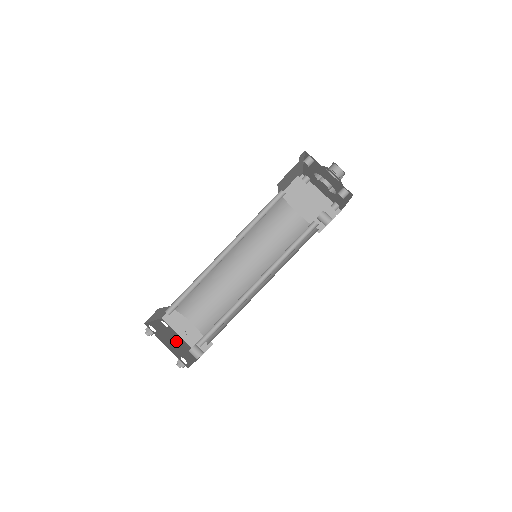
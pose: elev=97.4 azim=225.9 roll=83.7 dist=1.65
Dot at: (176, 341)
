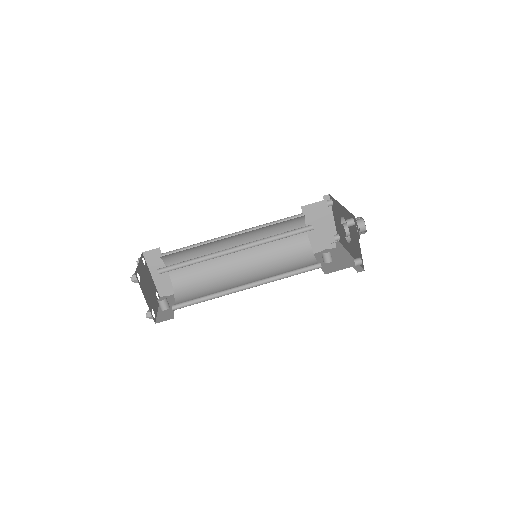
Dot at: (149, 285)
